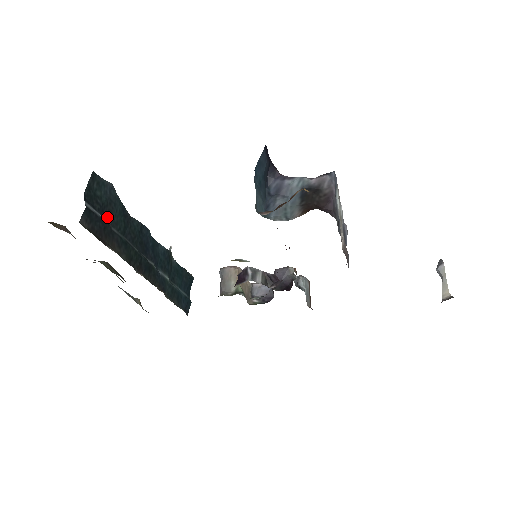
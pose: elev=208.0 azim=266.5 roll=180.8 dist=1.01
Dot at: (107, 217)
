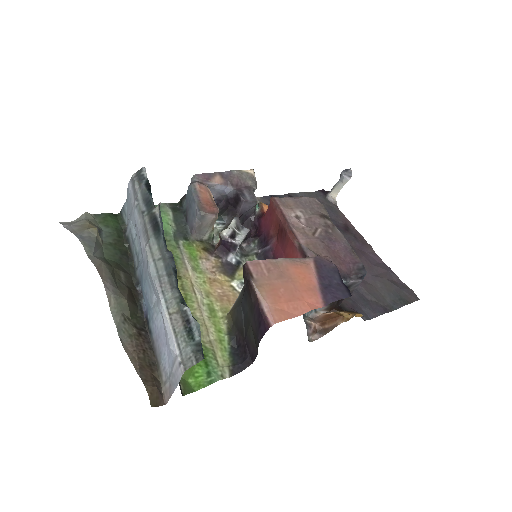
Dot at: occluded
